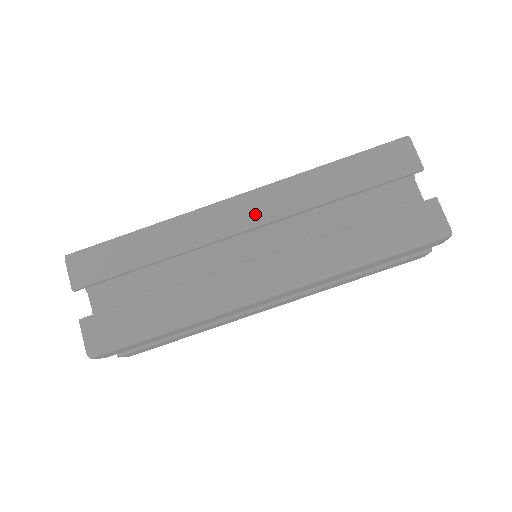
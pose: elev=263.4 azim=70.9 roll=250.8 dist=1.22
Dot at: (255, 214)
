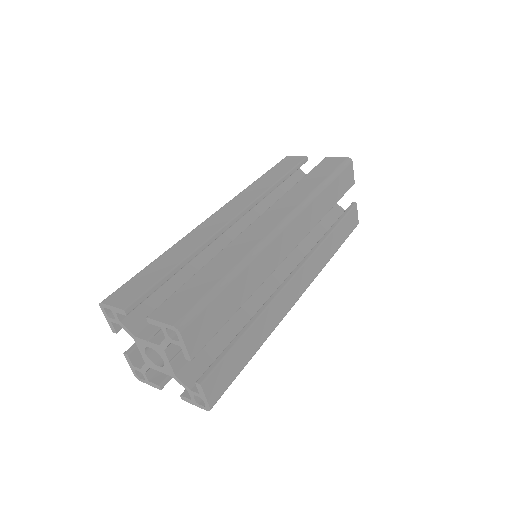
Dot at: (235, 209)
